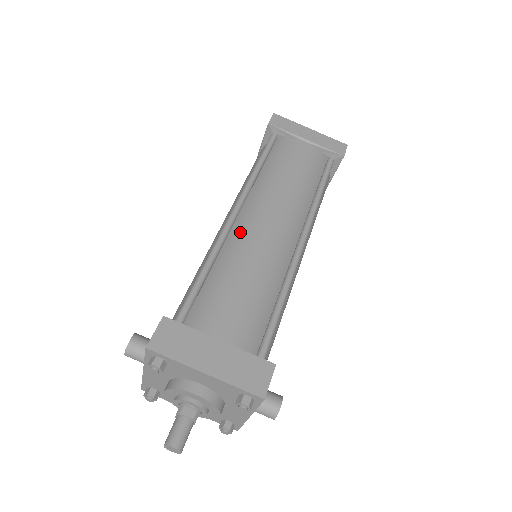
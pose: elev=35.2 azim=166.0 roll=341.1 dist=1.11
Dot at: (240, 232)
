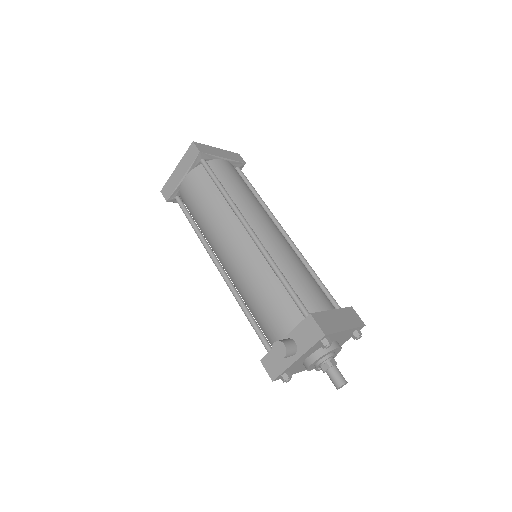
Dot at: (268, 242)
